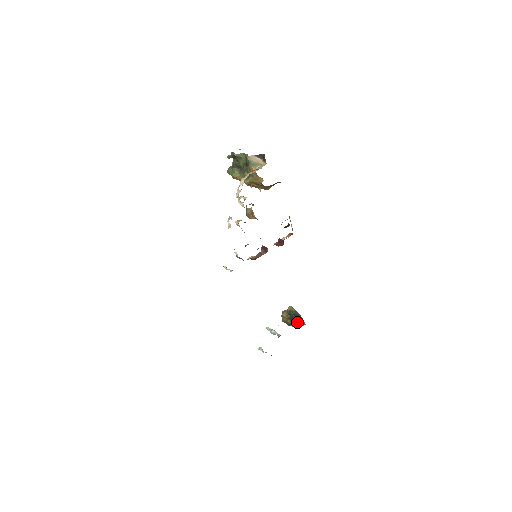
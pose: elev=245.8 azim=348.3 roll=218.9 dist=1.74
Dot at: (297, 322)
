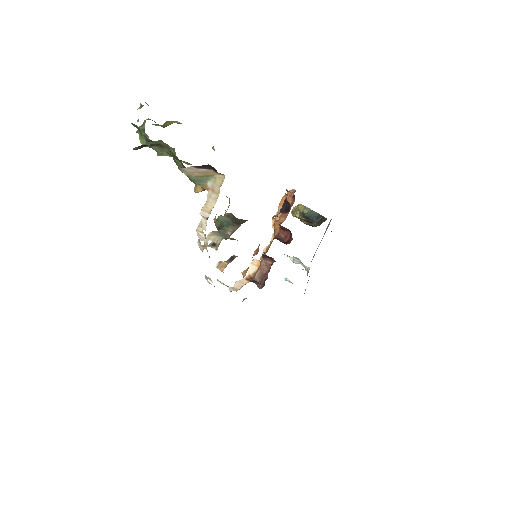
Dot at: (317, 223)
